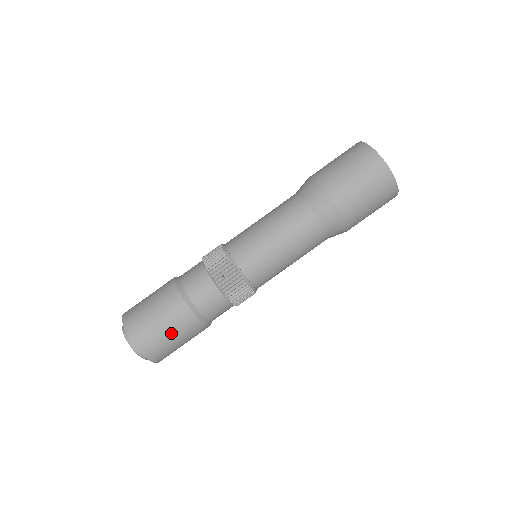
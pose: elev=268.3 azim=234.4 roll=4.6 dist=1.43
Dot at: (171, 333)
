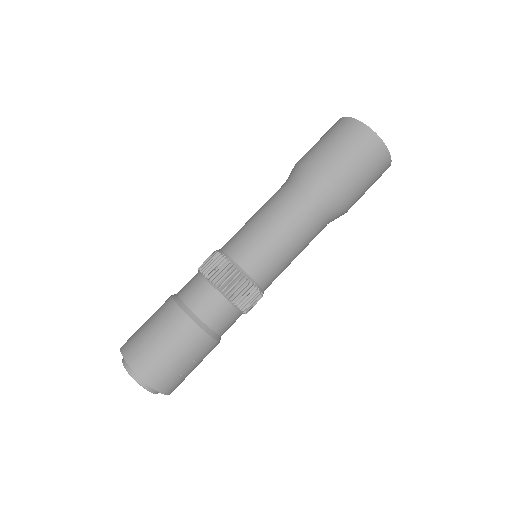
Dot at: (165, 343)
